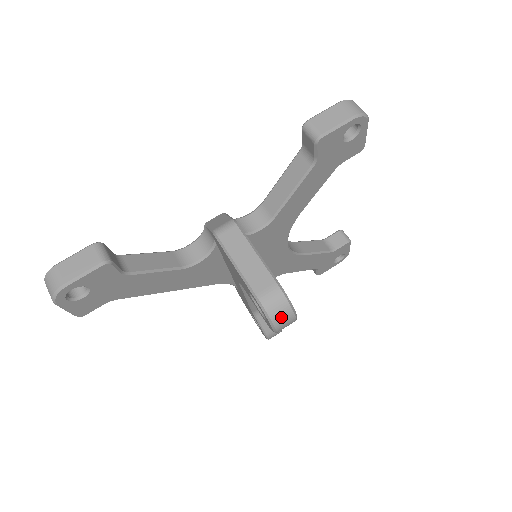
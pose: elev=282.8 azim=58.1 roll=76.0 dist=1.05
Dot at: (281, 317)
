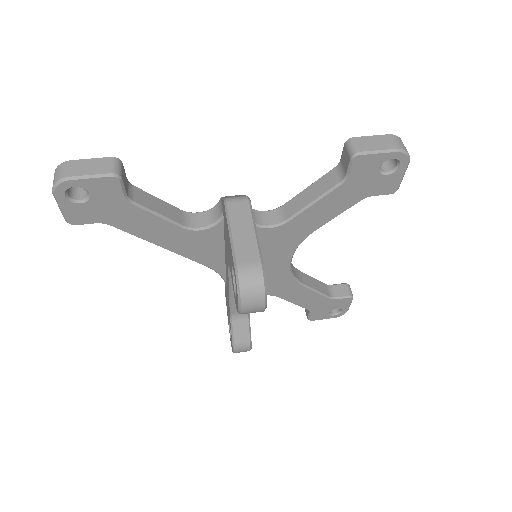
Dot at: (251, 295)
